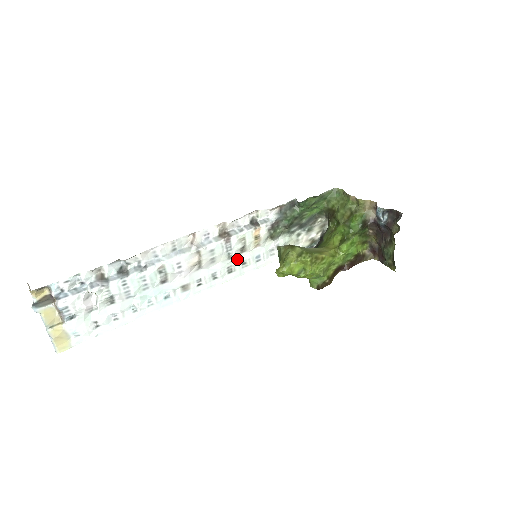
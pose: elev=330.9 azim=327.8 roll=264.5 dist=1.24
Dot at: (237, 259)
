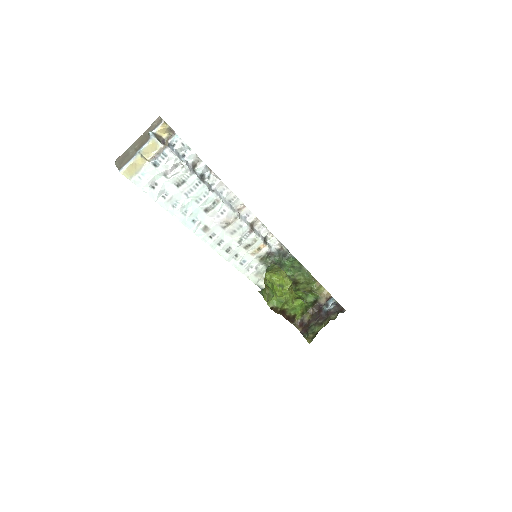
Dot at: (239, 248)
